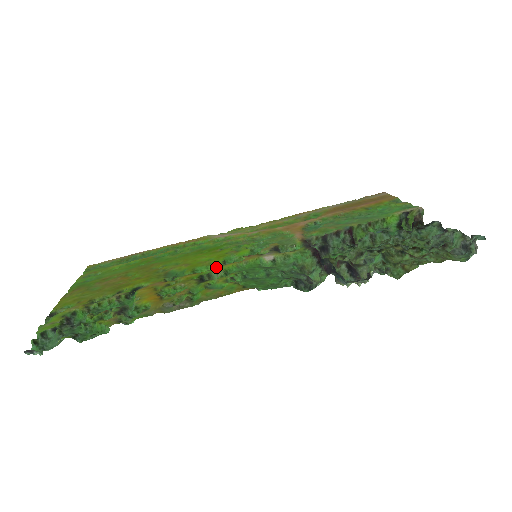
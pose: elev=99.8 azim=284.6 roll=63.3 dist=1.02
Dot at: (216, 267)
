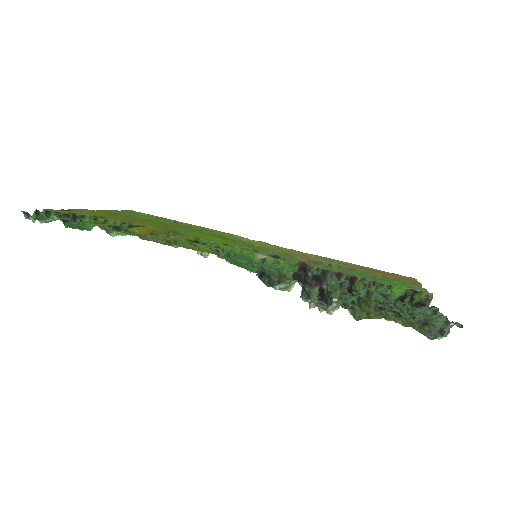
Dot at: occluded
